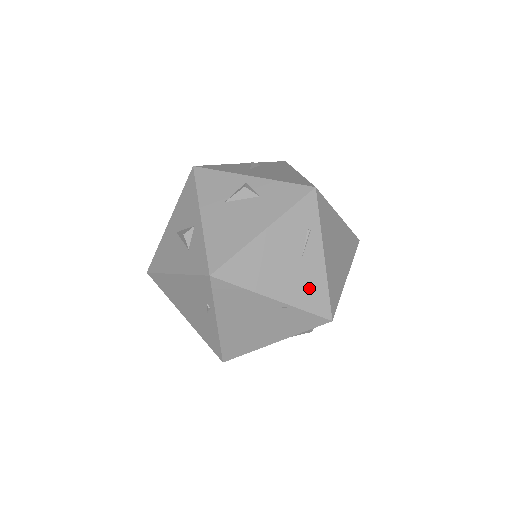
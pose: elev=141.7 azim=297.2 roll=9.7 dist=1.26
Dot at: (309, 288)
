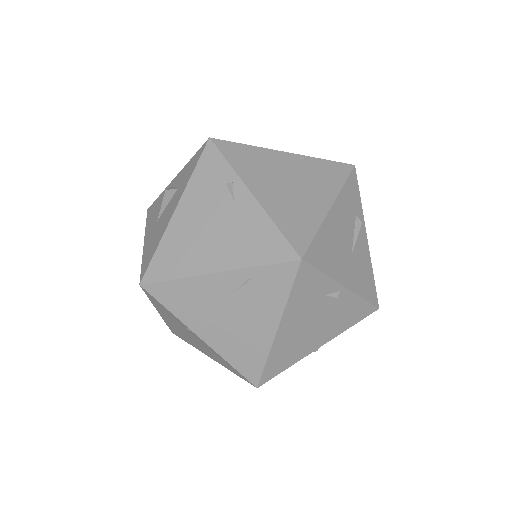
Dot at: occluded
